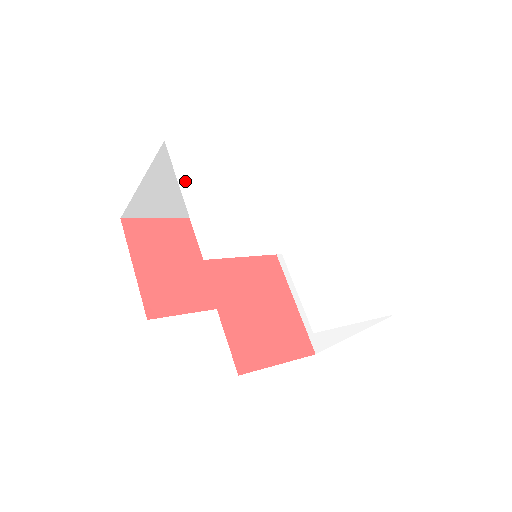
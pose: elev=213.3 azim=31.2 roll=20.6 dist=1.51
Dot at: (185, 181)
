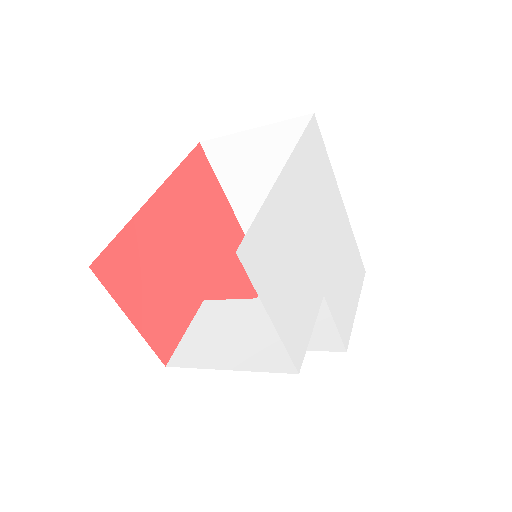
Dot at: (265, 295)
